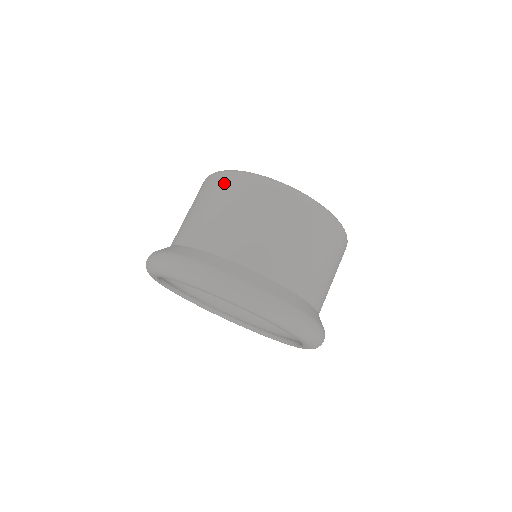
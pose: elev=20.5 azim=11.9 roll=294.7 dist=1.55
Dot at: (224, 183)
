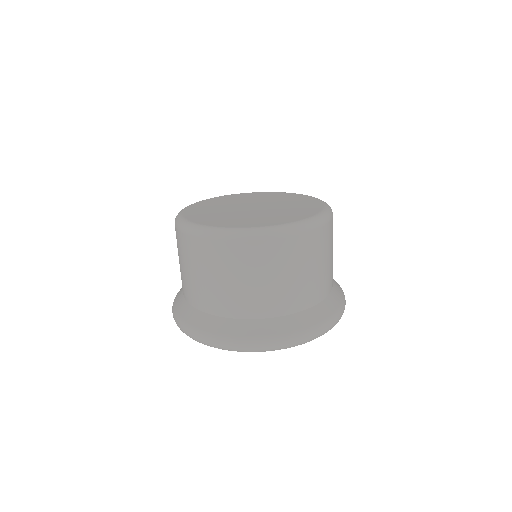
Dot at: occluded
